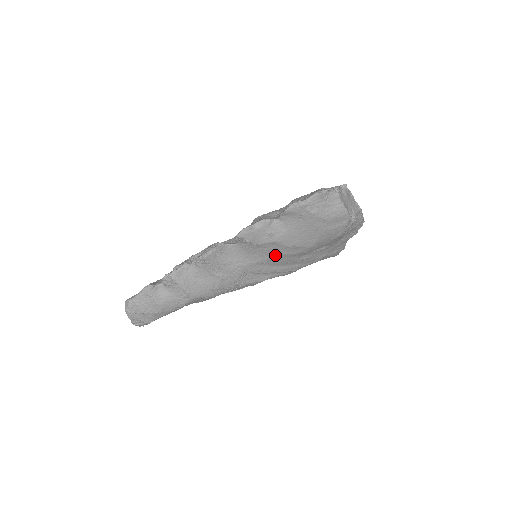
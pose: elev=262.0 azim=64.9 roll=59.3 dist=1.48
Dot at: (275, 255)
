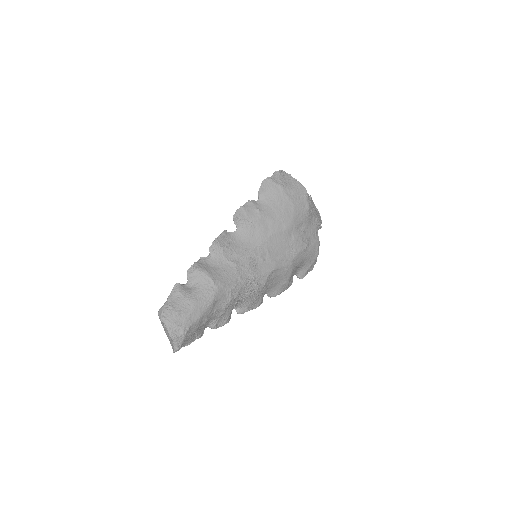
Dot at: (269, 234)
